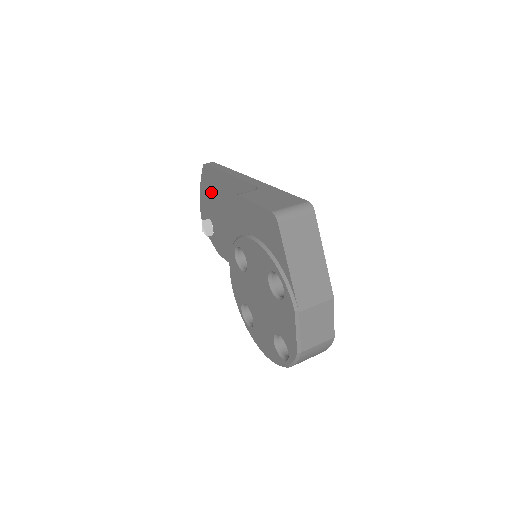
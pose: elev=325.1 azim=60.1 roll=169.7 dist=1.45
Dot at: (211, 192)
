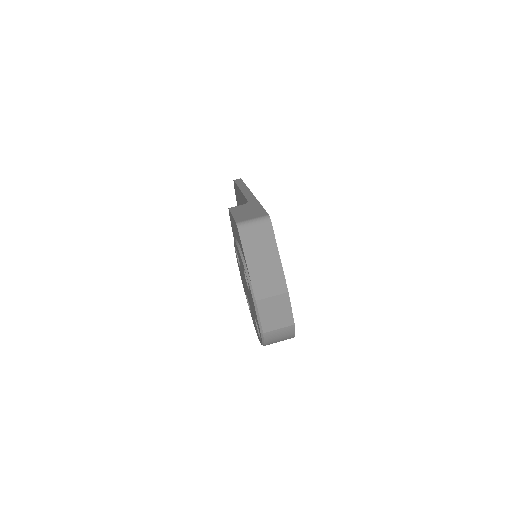
Dot at: (239, 203)
